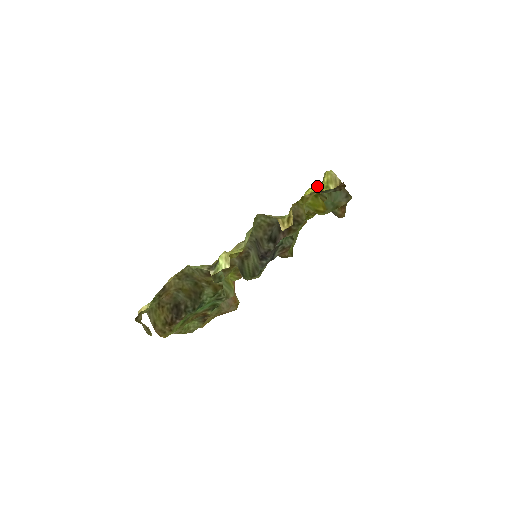
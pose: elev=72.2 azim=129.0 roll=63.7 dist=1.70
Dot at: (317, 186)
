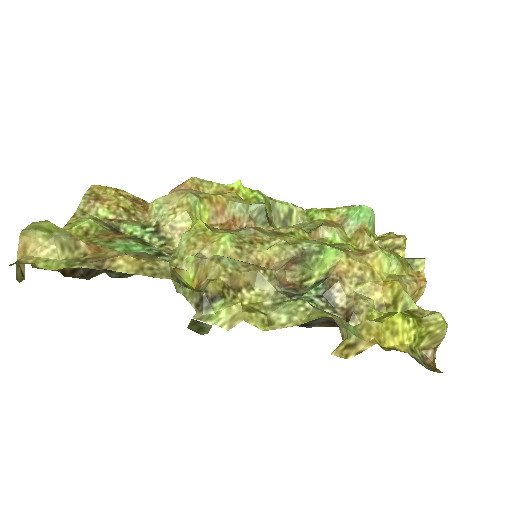
Dot at: (416, 326)
